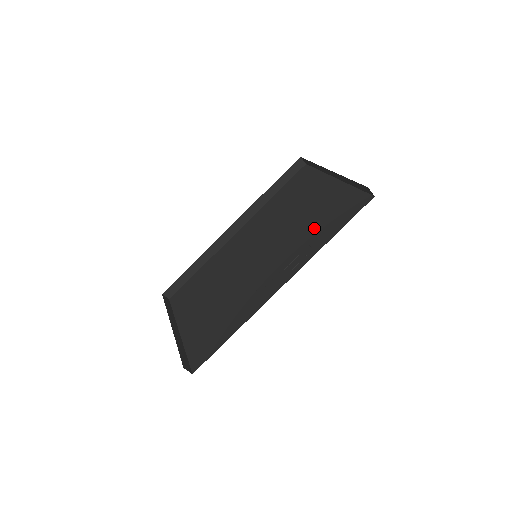
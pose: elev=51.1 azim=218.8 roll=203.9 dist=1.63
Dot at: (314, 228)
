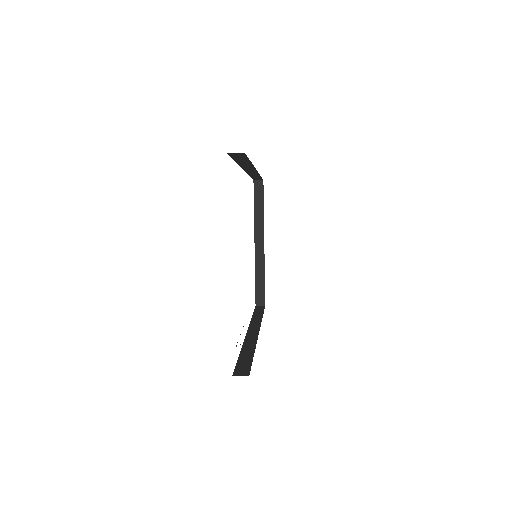
Dot at: occluded
